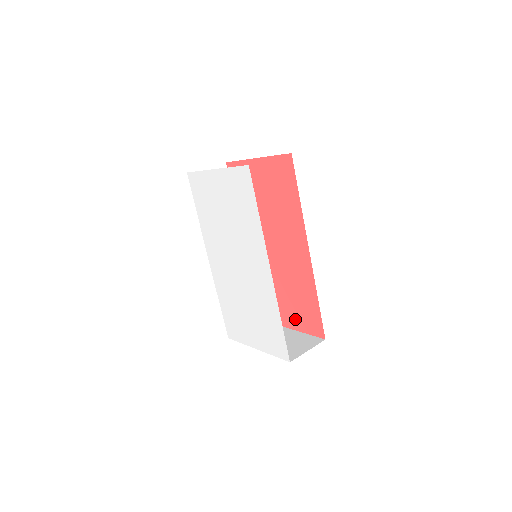
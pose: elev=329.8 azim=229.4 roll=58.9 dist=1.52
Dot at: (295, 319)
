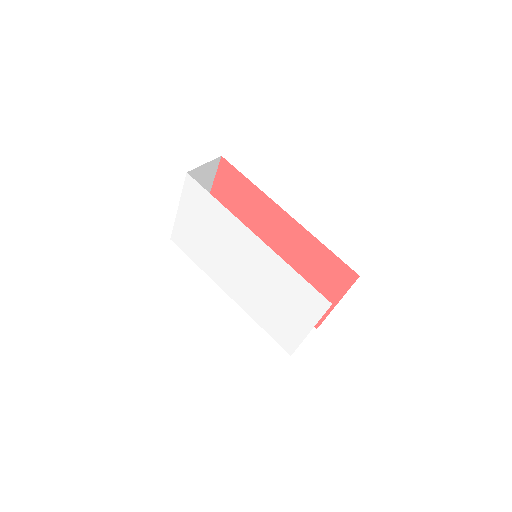
Dot at: (330, 290)
